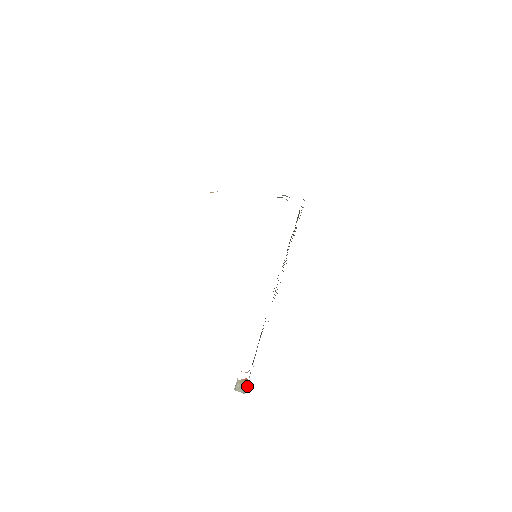
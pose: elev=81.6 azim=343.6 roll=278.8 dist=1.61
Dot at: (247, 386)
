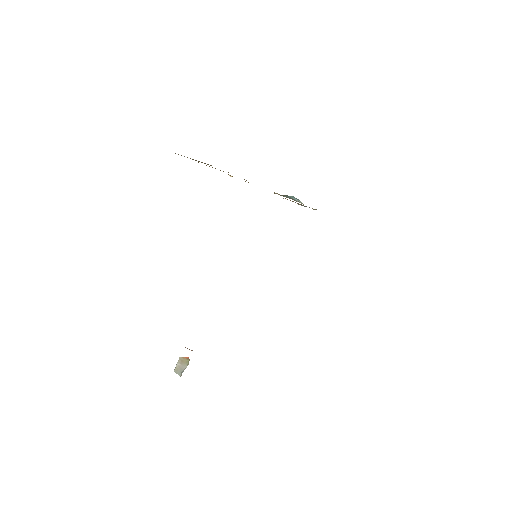
Dot at: (186, 367)
